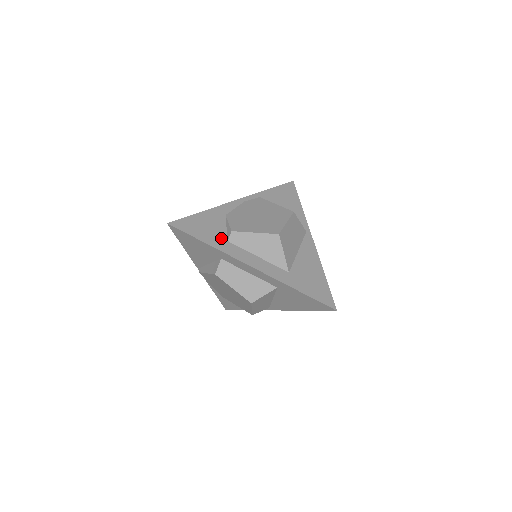
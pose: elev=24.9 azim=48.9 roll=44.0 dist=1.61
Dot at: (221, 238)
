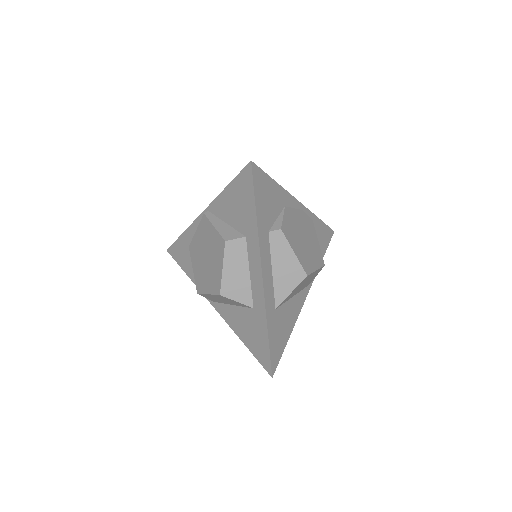
Dot at: (267, 223)
